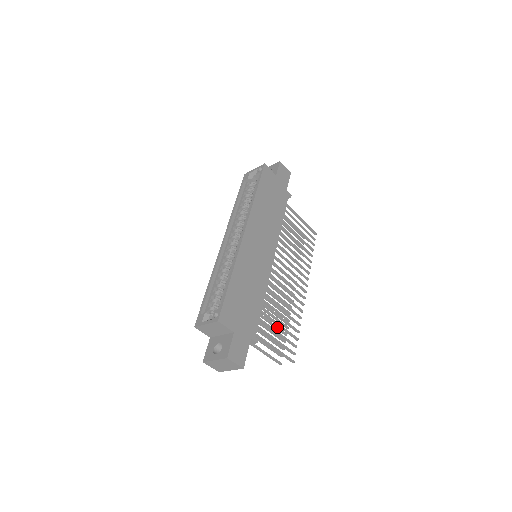
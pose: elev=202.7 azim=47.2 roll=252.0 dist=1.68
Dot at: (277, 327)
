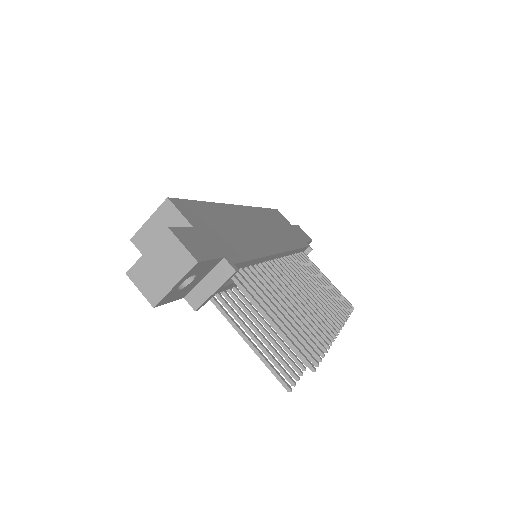
Dot at: (286, 345)
